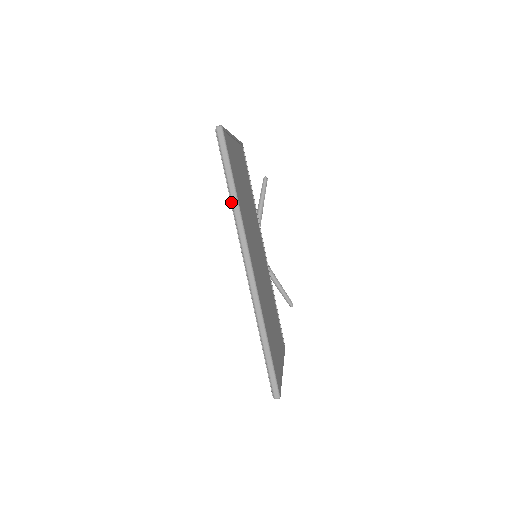
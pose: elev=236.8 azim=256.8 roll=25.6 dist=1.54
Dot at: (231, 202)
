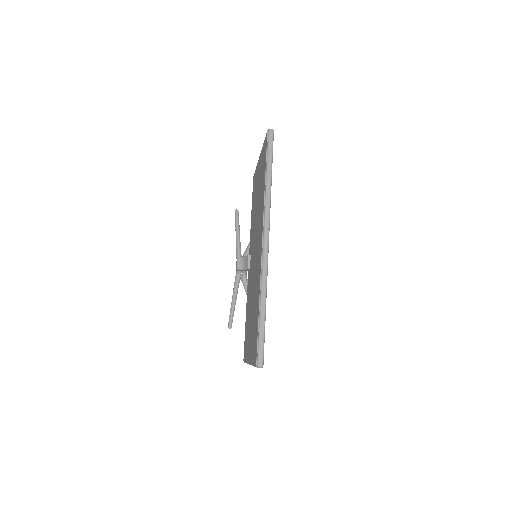
Dot at: (265, 186)
